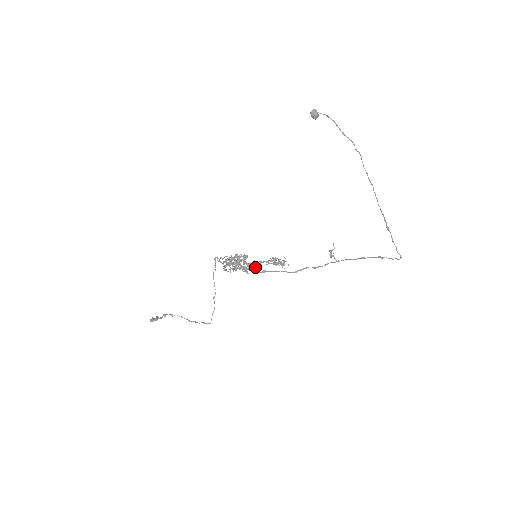
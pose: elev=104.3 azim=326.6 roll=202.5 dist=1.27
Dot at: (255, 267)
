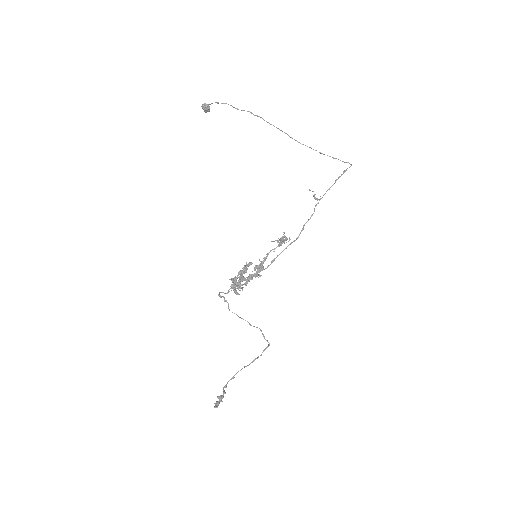
Dot at: occluded
